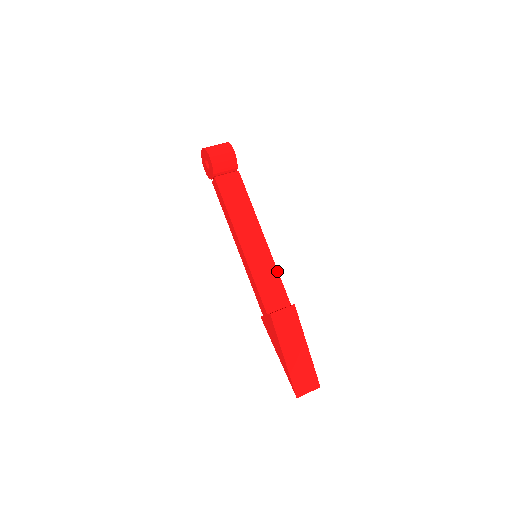
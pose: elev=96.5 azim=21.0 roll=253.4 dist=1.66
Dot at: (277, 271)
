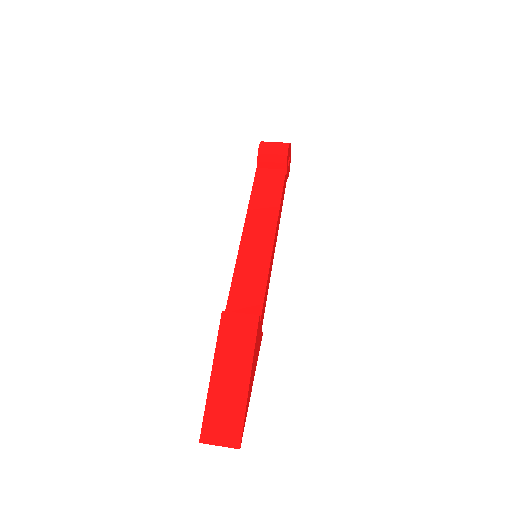
Dot at: (267, 277)
